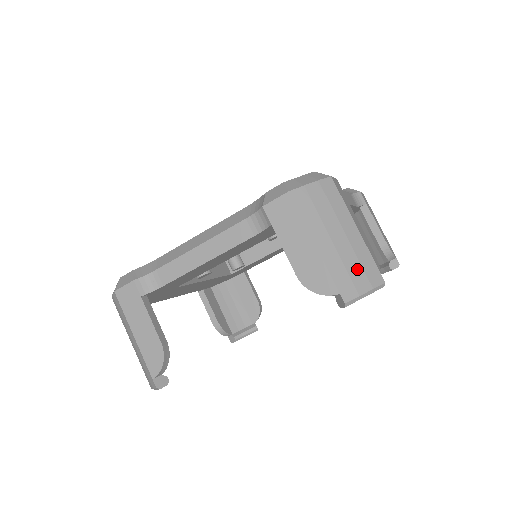
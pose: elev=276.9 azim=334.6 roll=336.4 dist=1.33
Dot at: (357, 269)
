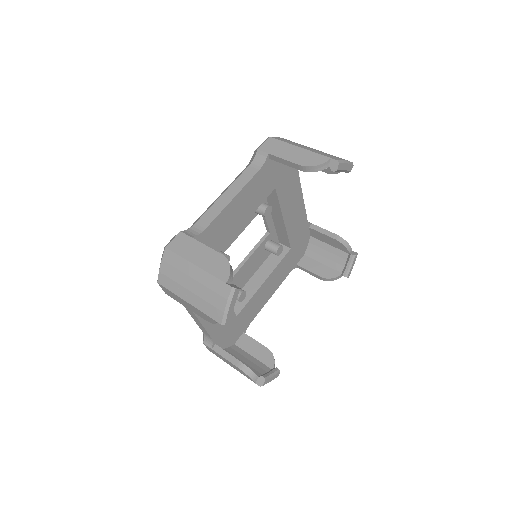
Dot at: (332, 155)
